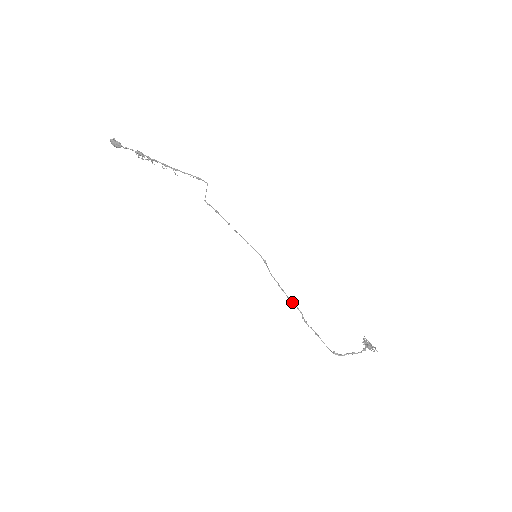
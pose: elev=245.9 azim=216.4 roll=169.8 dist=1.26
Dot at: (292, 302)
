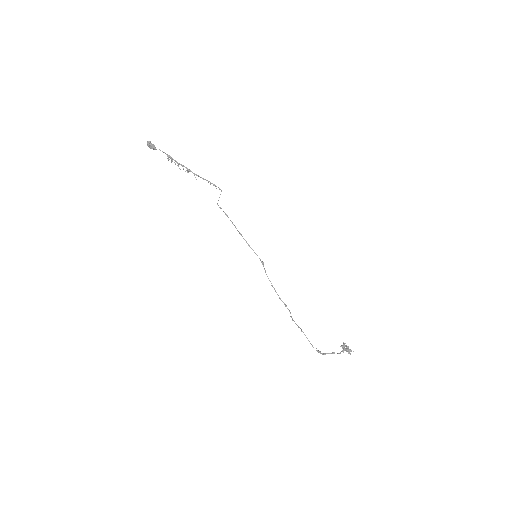
Dot at: (283, 302)
